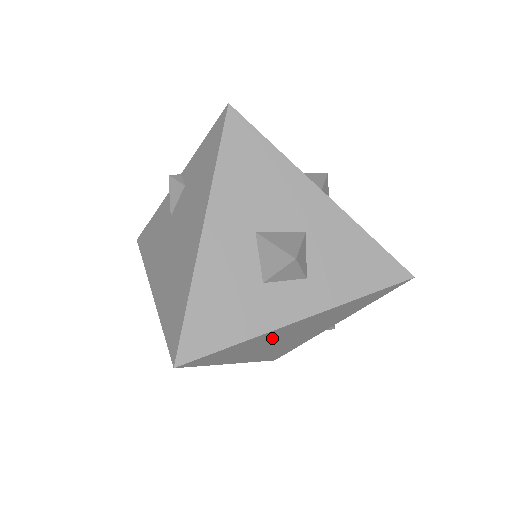
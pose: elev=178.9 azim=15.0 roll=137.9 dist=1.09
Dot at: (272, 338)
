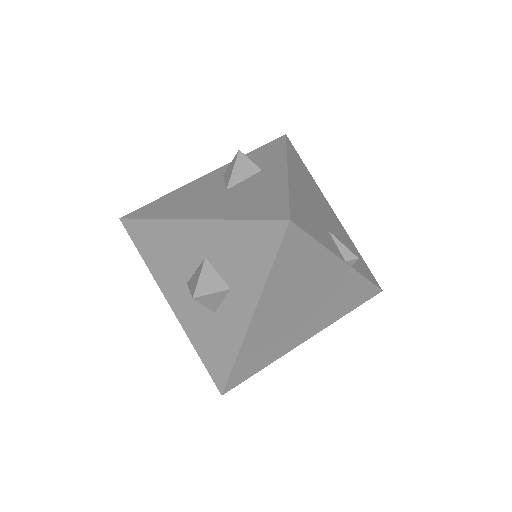
Dot at: (272, 330)
